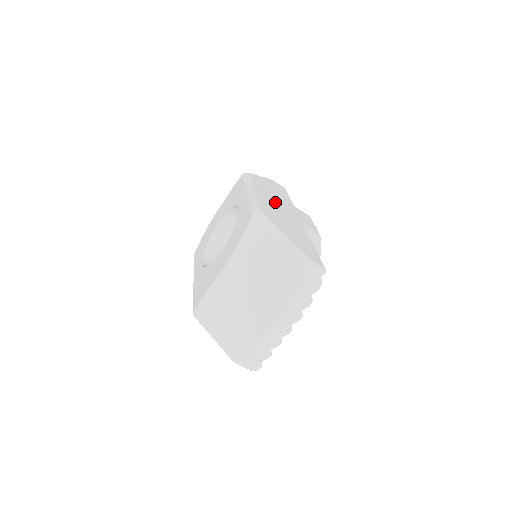
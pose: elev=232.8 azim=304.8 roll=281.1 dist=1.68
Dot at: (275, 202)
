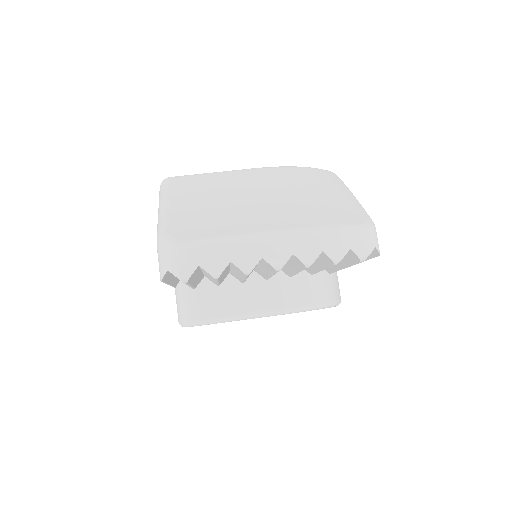
Dot at: occluded
